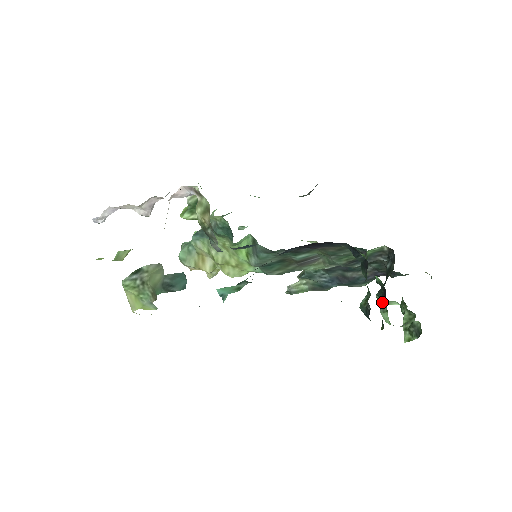
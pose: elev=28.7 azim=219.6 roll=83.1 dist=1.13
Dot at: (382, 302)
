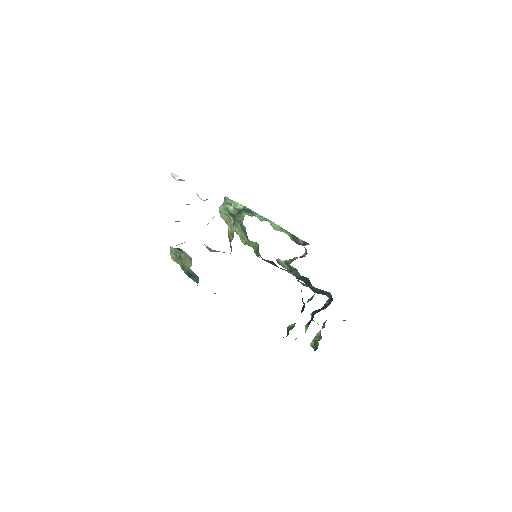
Dot at: occluded
